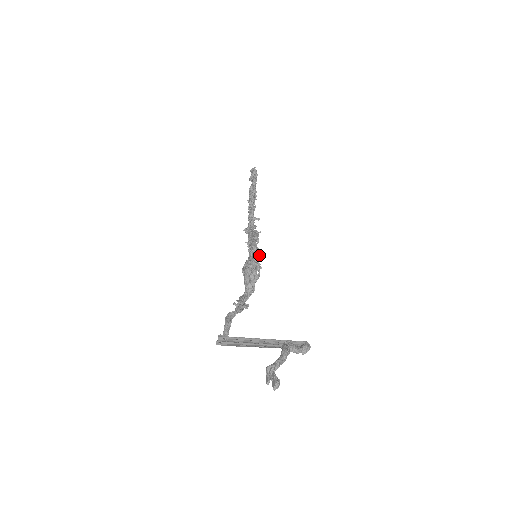
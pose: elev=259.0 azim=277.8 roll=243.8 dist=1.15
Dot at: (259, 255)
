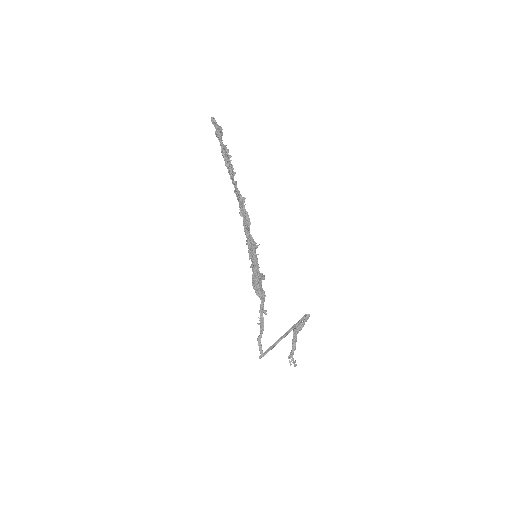
Dot at: occluded
